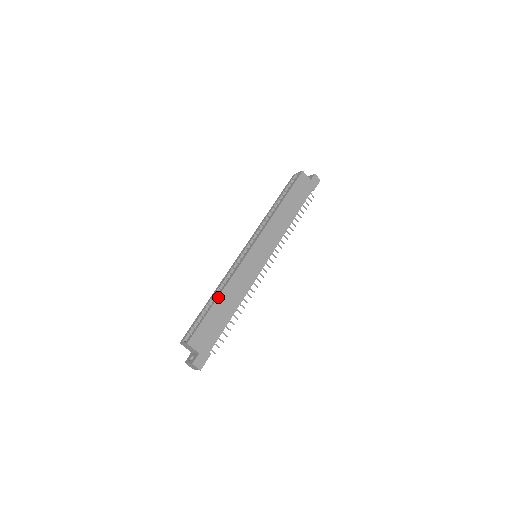
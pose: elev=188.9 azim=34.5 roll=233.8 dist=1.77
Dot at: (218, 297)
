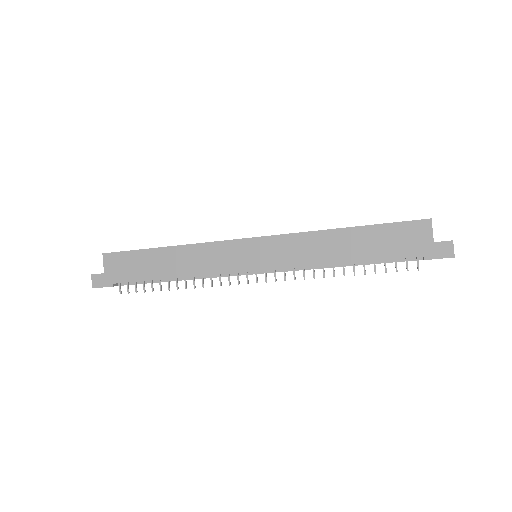
Dot at: (166, 247)
